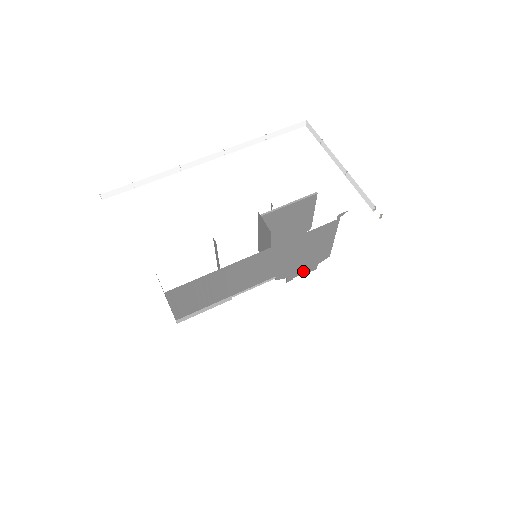
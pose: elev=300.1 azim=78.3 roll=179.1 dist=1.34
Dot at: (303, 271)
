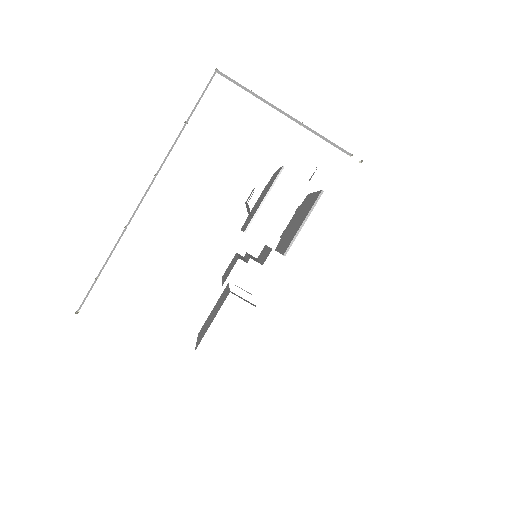
Dot at: occluded
